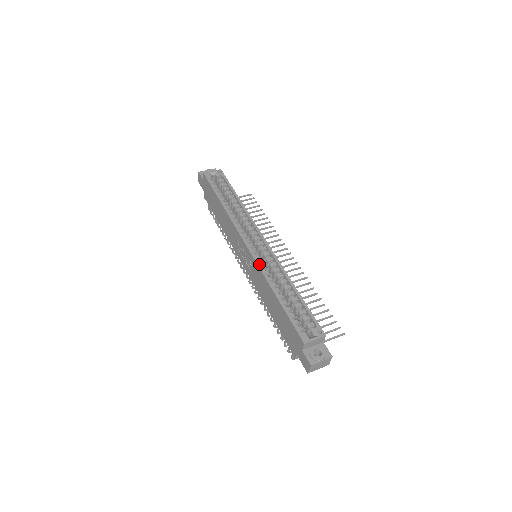
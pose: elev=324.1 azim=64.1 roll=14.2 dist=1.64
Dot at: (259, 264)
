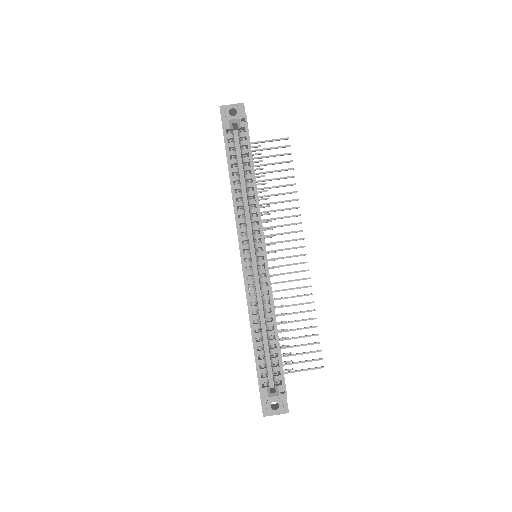
Dot at: (247, 288)
